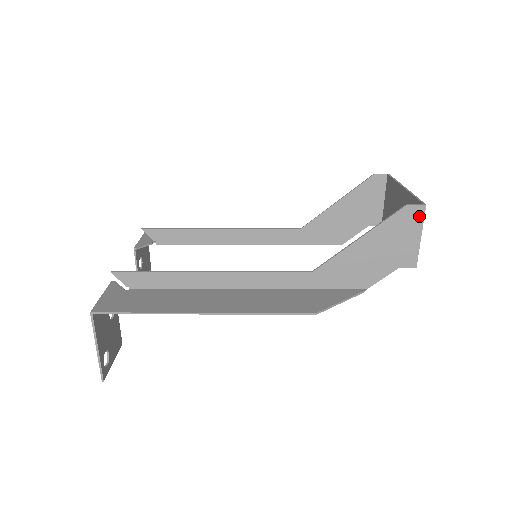
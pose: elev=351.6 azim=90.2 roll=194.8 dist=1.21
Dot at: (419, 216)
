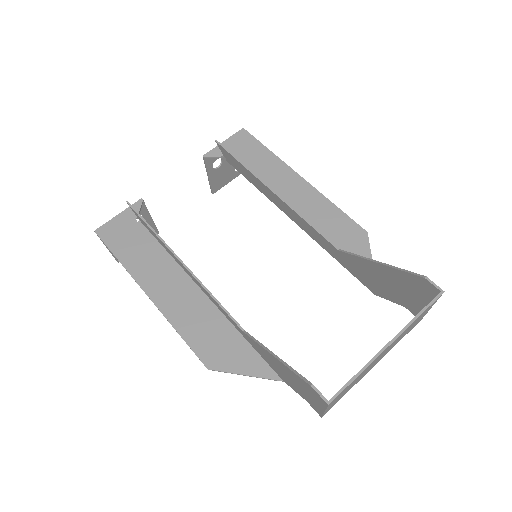
Dot at: (322, 402)
